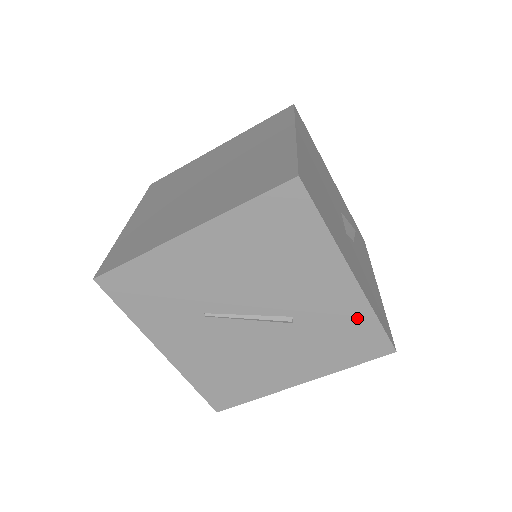
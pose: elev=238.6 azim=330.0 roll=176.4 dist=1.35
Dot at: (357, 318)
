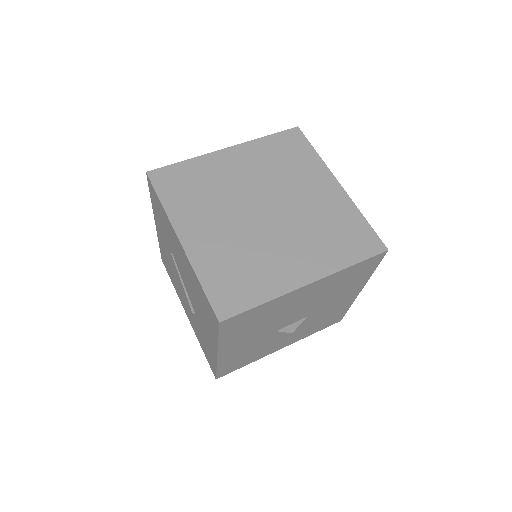
Dot at: (211, 356)
